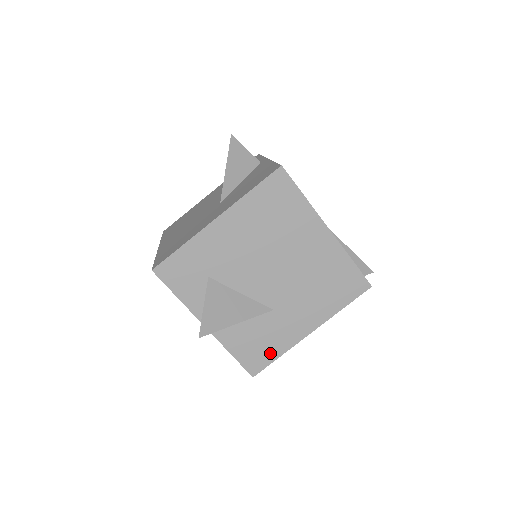
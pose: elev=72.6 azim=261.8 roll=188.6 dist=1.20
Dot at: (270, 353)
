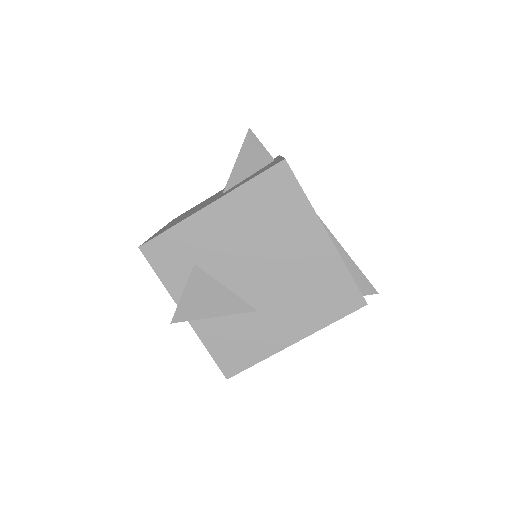
Dot at: (248, 357)
